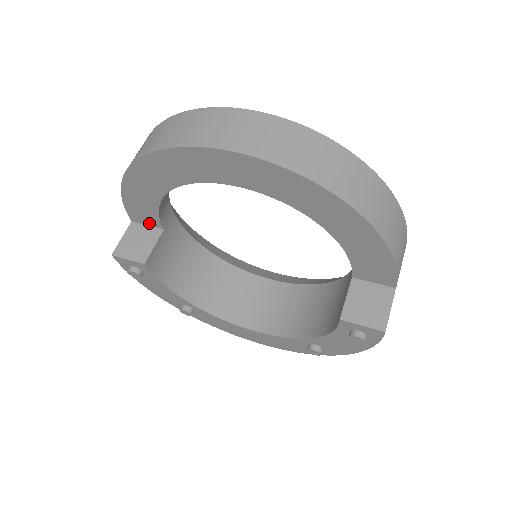
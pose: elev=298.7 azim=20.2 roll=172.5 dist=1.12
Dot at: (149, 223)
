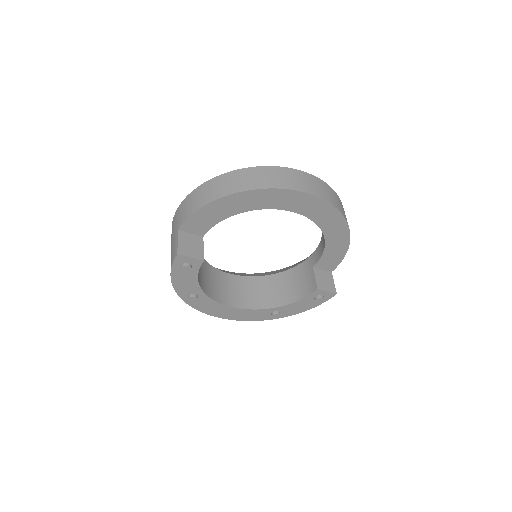
Dot at: (195, 232)
